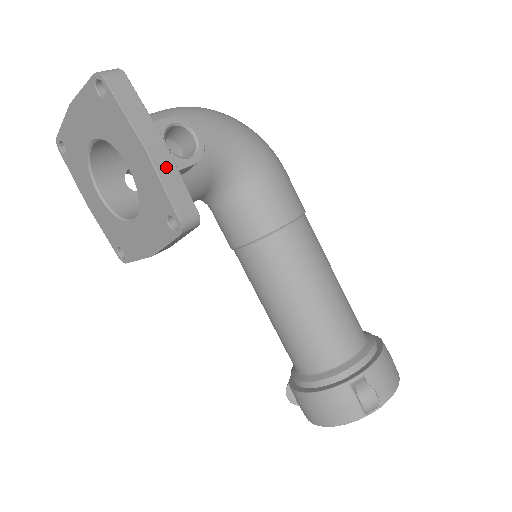
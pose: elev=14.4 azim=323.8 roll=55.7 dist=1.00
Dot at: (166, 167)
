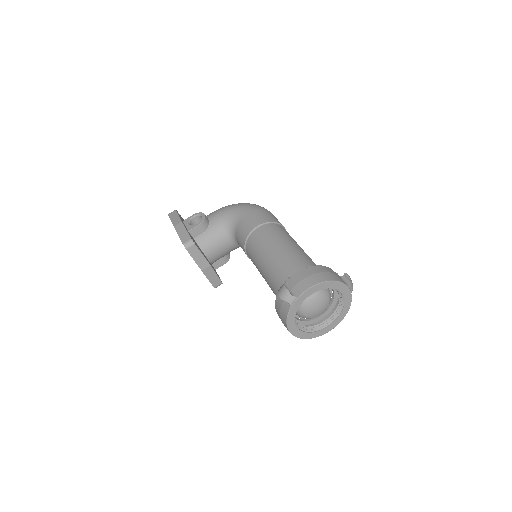
Dot at: (180, 229)
